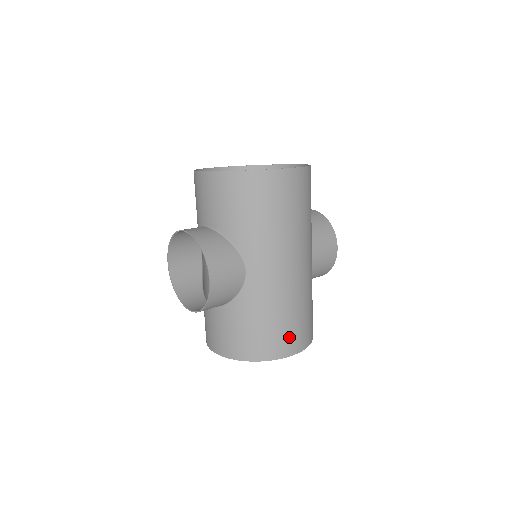
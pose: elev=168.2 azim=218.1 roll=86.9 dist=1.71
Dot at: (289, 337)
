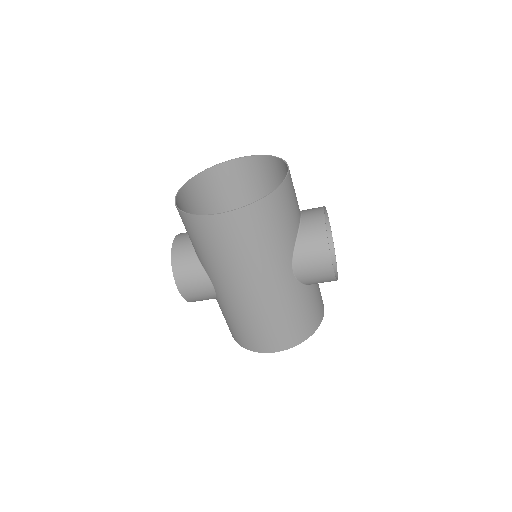
Dot at: (262, 340)
